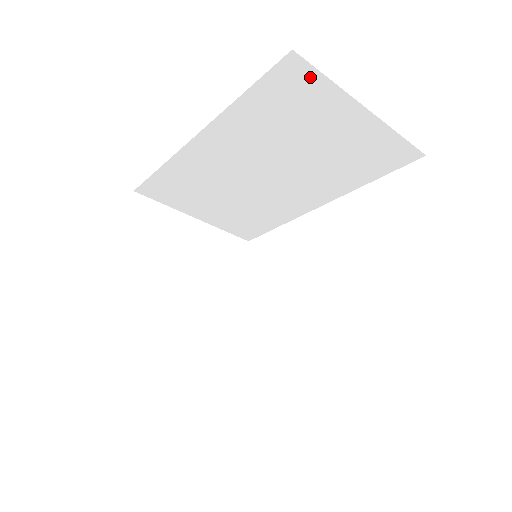
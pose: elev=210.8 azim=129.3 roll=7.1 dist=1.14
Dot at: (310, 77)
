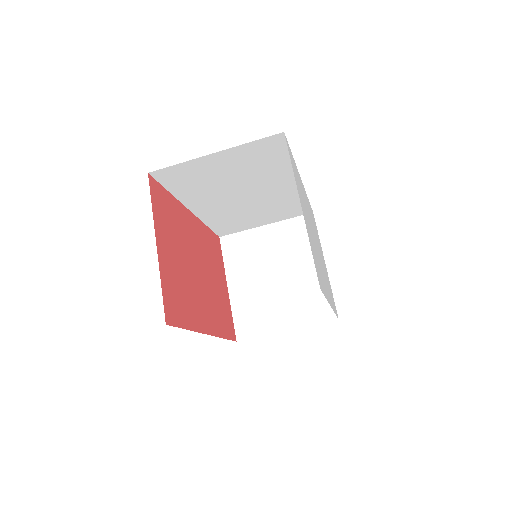
Dot at: (172, 170)
